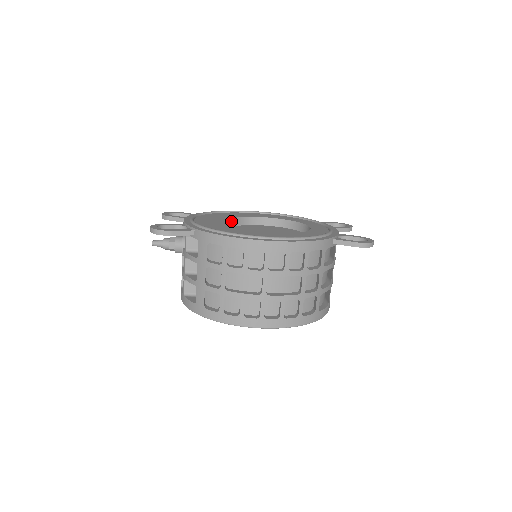
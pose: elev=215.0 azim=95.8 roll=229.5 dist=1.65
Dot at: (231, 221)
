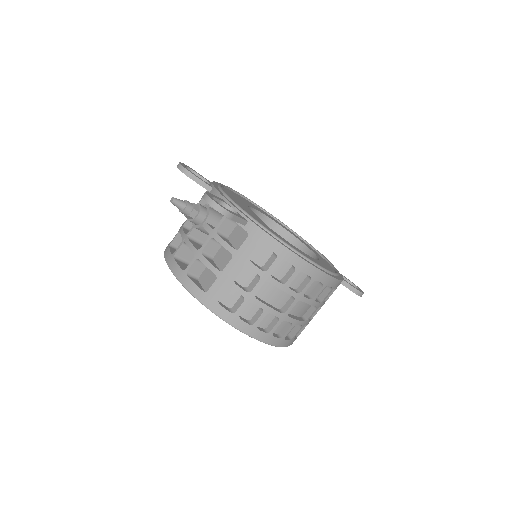
Dot at: (255, 214)
